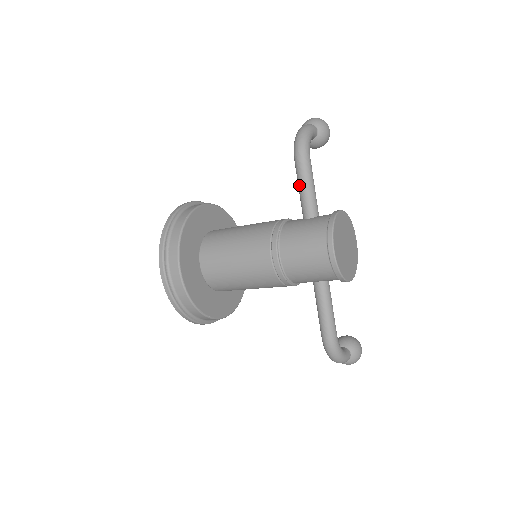
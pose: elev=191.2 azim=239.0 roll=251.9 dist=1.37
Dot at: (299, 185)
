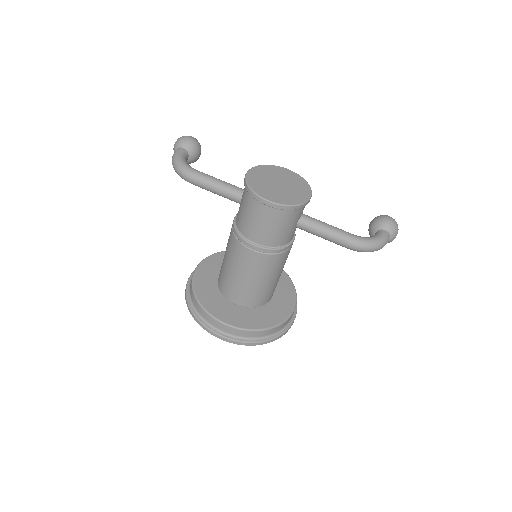
Dot at: occluded
